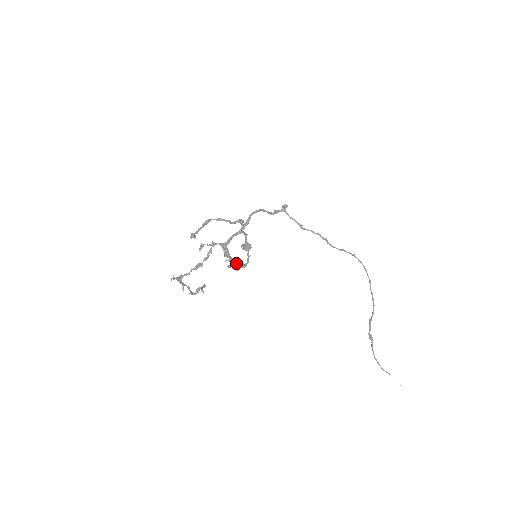
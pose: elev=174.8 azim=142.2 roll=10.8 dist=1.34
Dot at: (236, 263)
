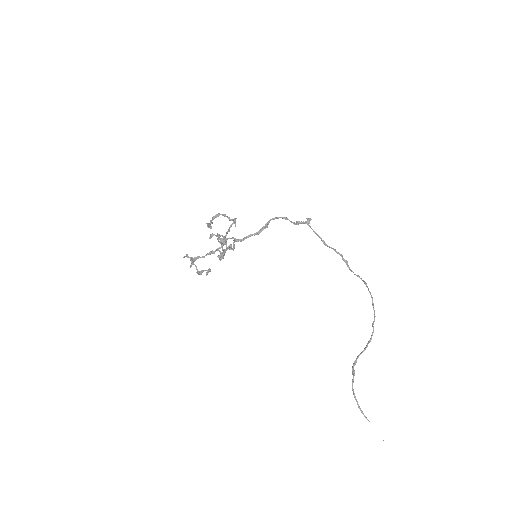
Dot at: (224, 255)
